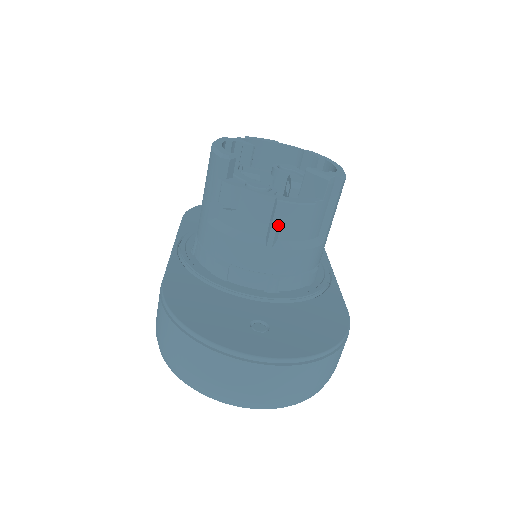
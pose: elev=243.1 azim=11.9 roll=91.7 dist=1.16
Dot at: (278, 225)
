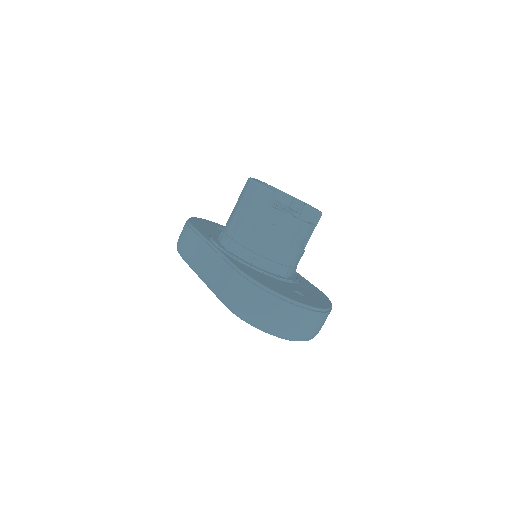
Dot at: (300, 236)
